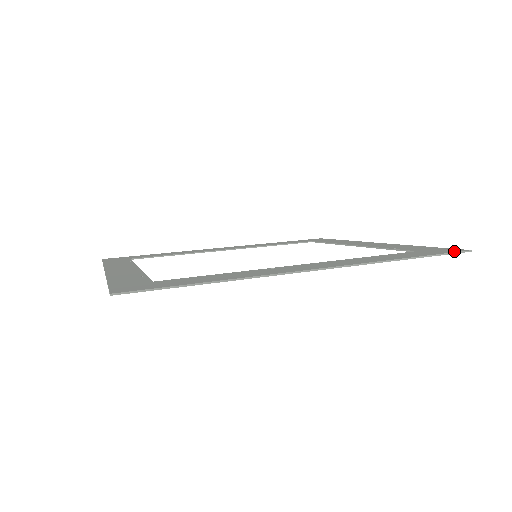
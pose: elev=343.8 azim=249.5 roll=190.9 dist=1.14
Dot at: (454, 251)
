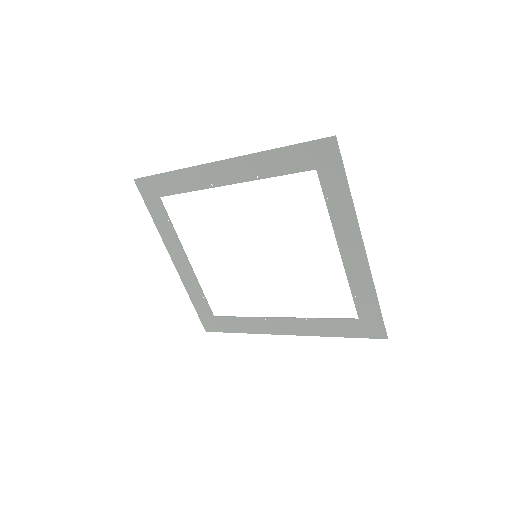
Dot at: (323, 142)
